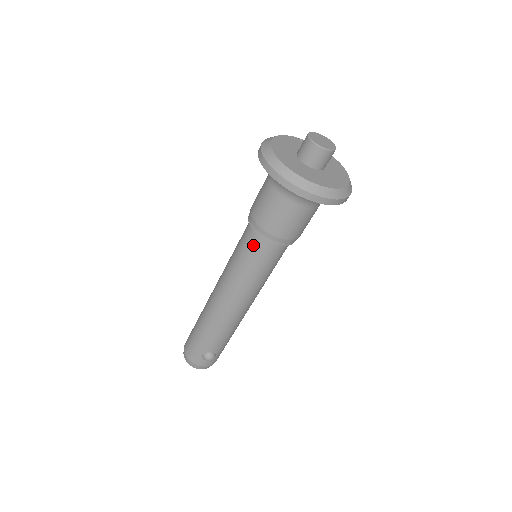
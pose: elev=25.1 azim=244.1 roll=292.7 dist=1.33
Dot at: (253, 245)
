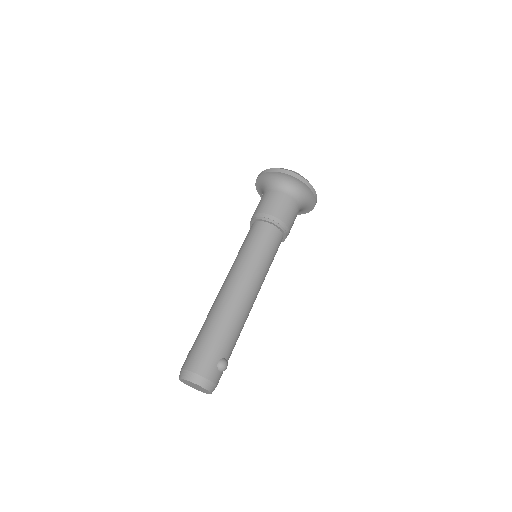
Dot at: (268, 234)
